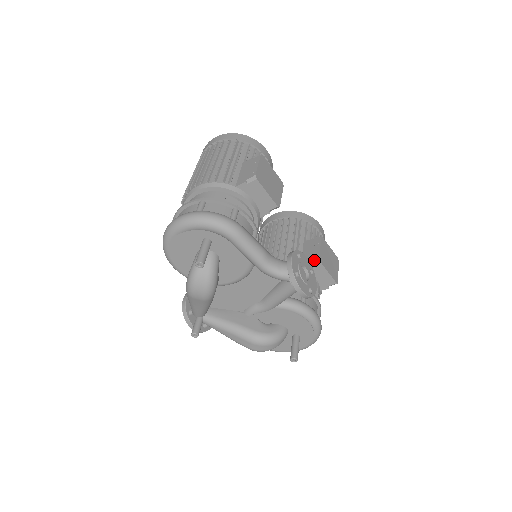
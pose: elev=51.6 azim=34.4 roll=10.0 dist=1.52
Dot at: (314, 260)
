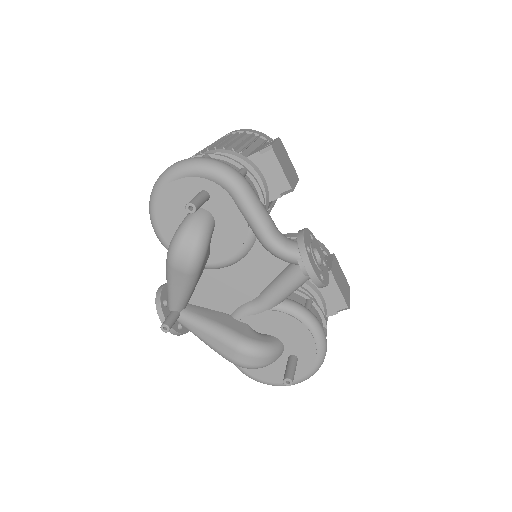
Dot at: occluded
